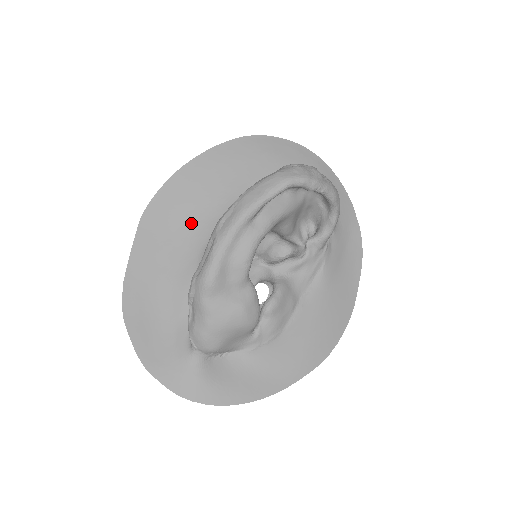
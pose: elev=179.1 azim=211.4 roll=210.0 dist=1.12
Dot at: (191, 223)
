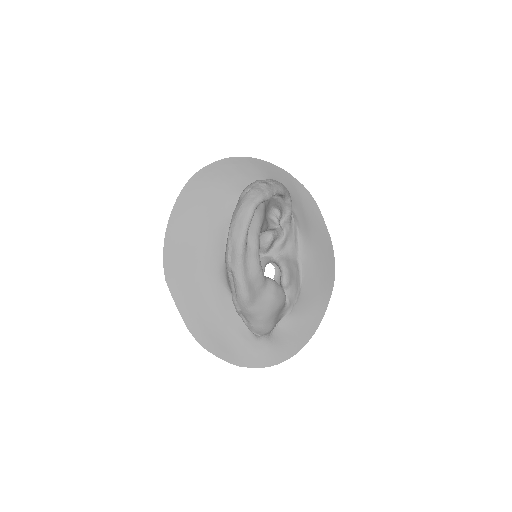
Dot at: (200, 262)
